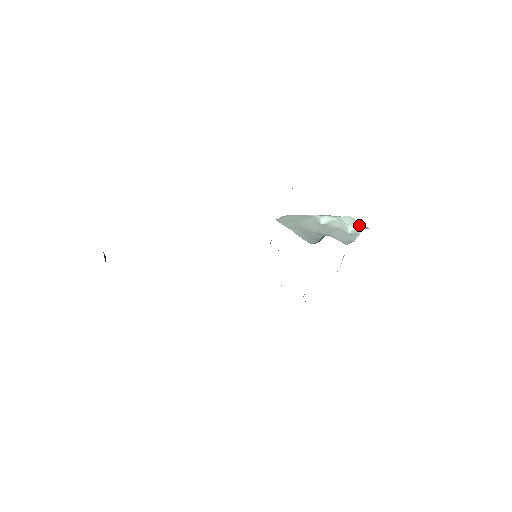
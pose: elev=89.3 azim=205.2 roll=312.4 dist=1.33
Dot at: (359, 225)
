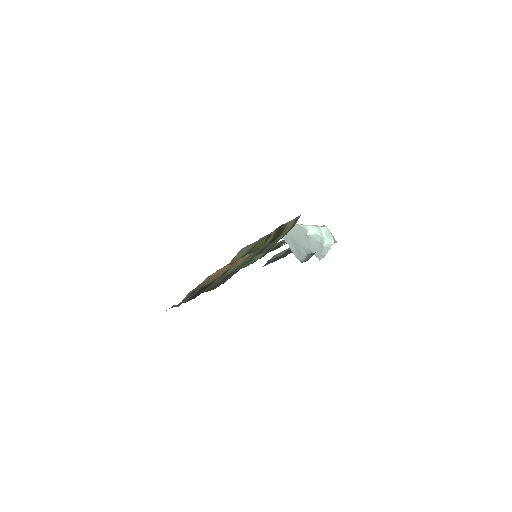
Dot at: (331, 238)
